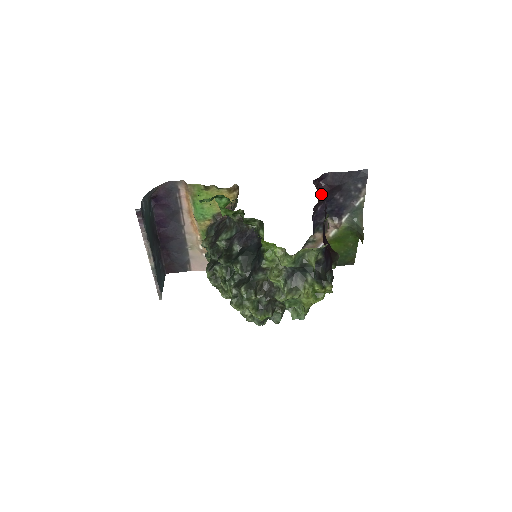
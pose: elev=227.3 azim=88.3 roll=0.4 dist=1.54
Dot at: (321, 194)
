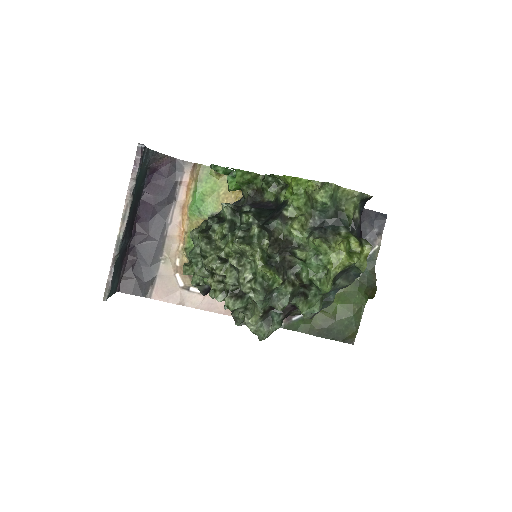
Dot at: occluded
